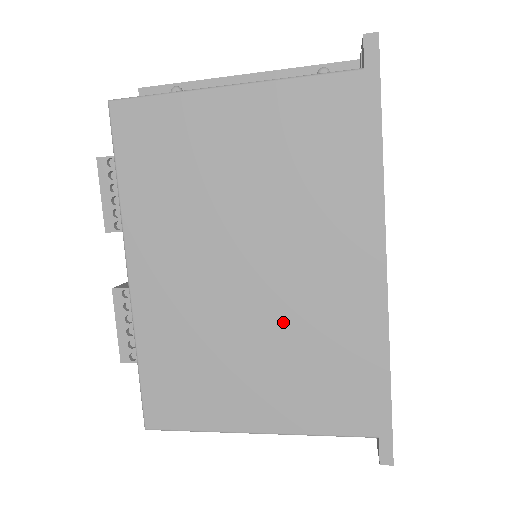
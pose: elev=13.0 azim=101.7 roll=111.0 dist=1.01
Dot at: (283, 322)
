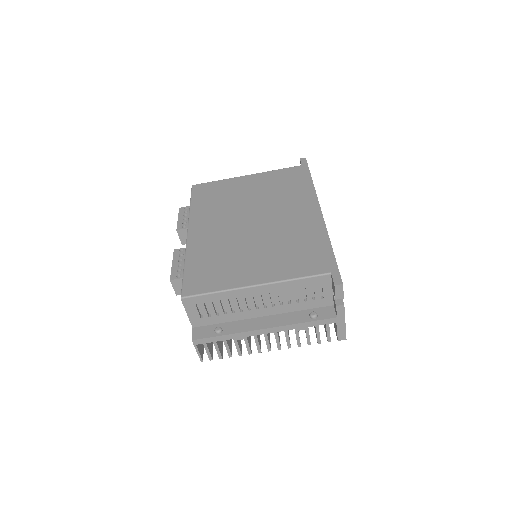
Dot at: (271, 236)
